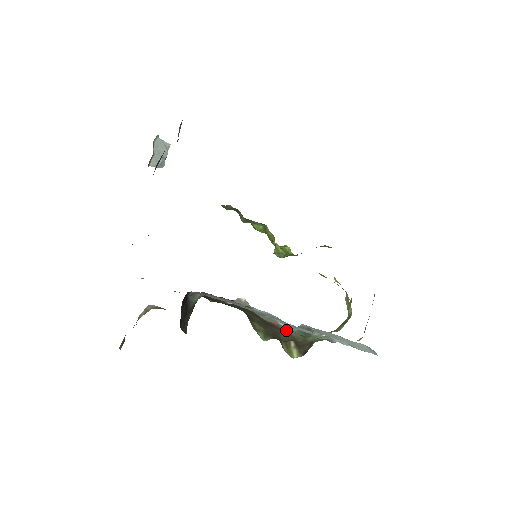
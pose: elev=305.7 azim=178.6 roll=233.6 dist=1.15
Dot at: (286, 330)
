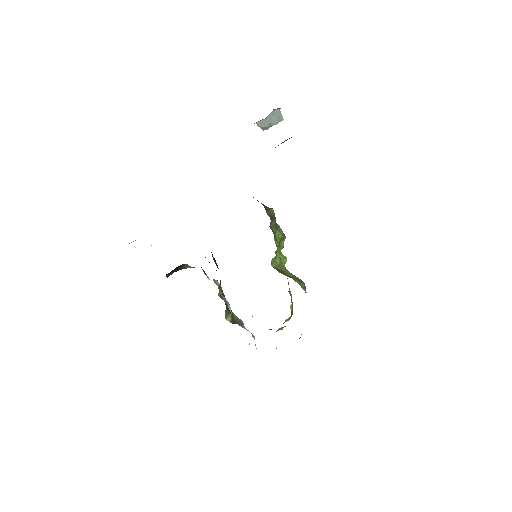
Dot at: occluded
